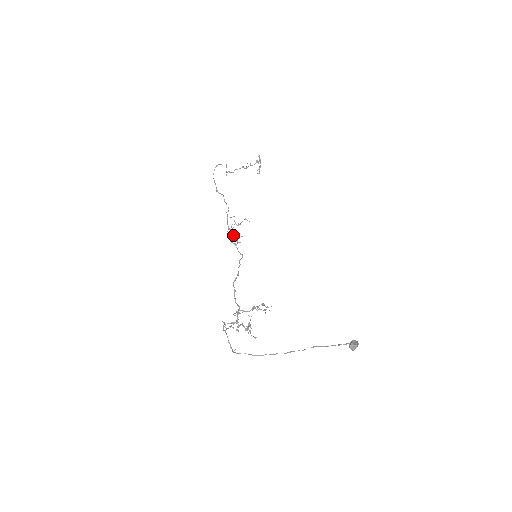
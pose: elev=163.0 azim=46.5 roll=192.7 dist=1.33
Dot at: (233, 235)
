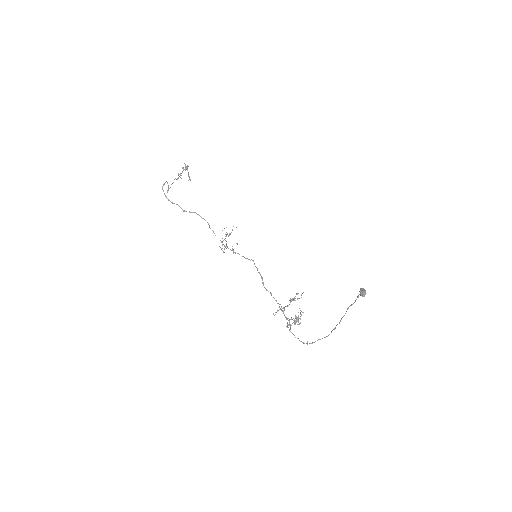
Dot at: (226, 246)
